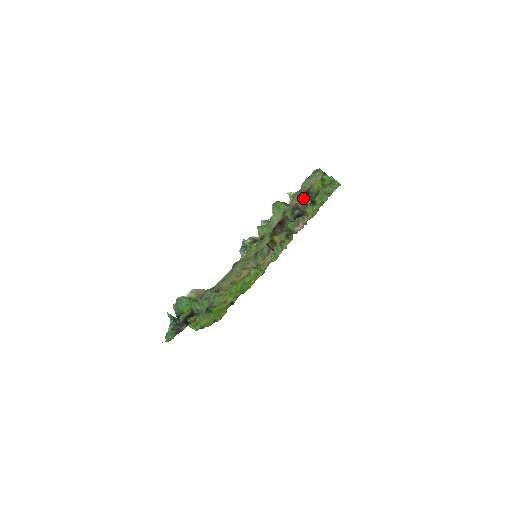
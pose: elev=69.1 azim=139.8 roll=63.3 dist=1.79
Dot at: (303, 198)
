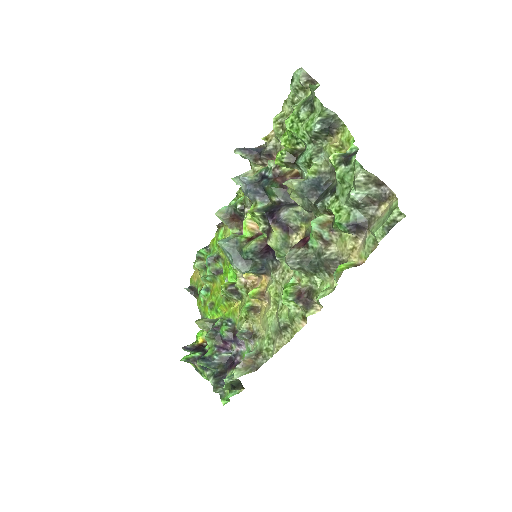
Dot at: (325, 192)
